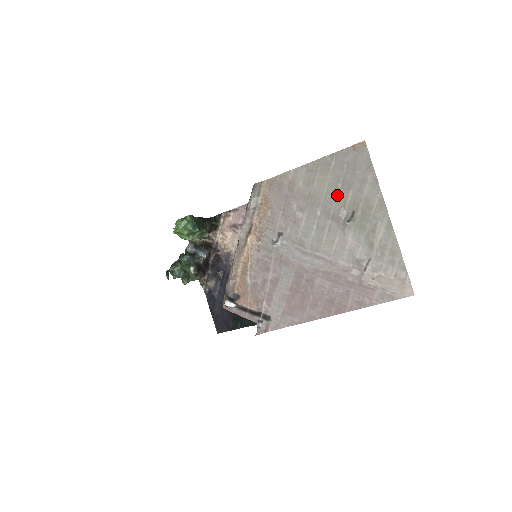
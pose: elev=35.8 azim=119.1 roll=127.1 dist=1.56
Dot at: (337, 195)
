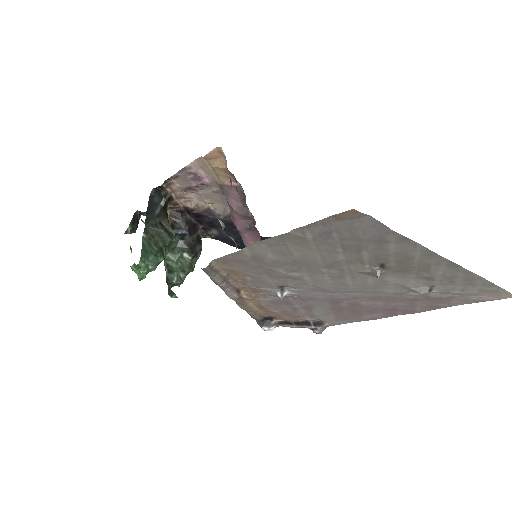
Dot at: (342, 258)
